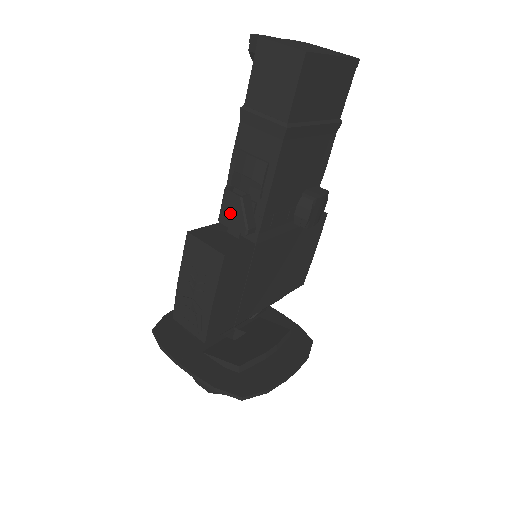
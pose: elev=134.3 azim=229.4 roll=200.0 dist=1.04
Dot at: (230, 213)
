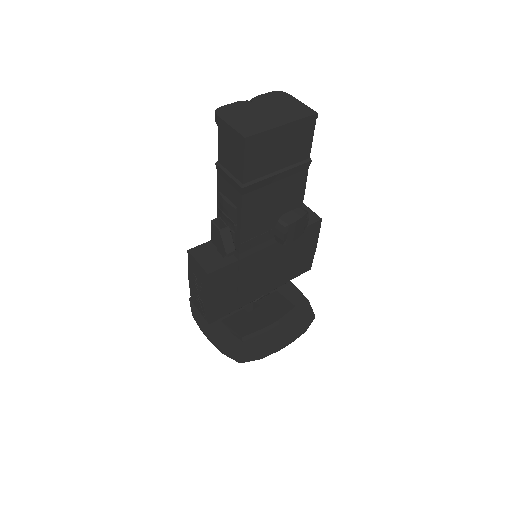
Dot at: (216, 239)
